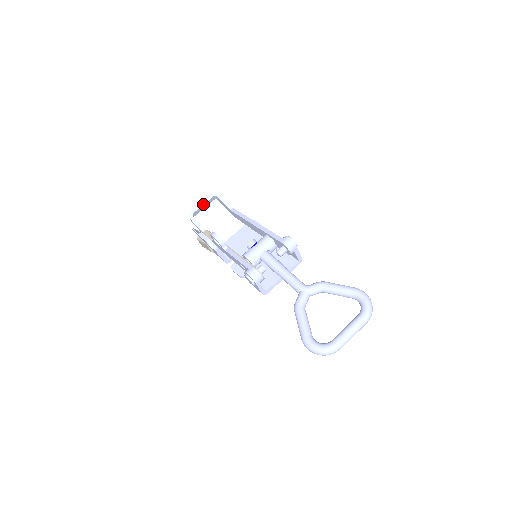
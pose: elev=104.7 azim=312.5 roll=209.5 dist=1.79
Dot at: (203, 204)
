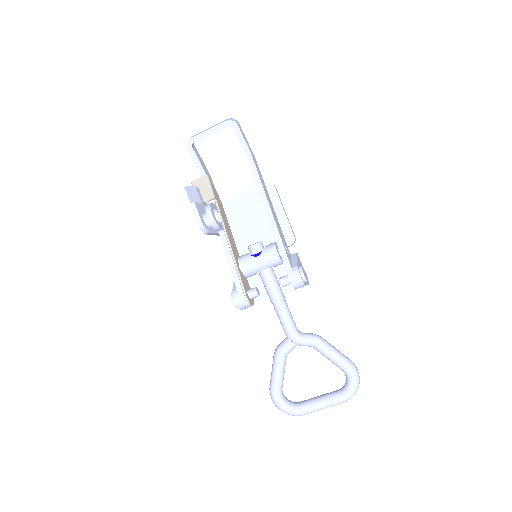
Dot at: (211, 133)
